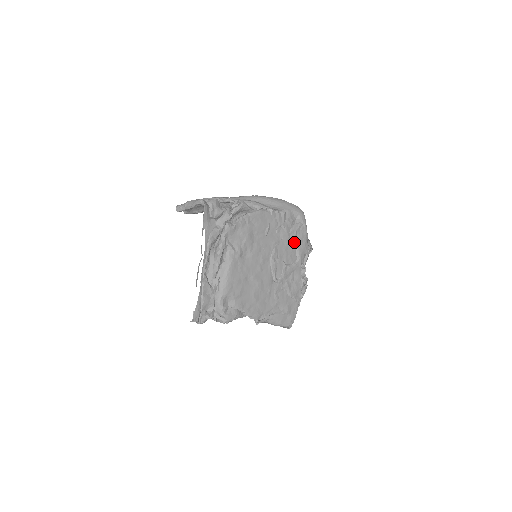
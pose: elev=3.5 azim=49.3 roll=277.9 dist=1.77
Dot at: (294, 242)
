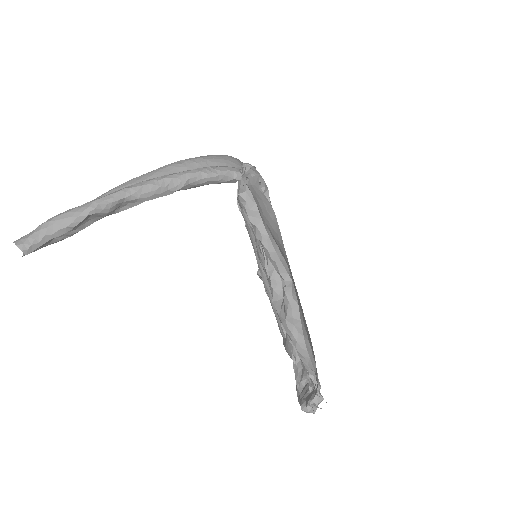
Dot at: occluded
